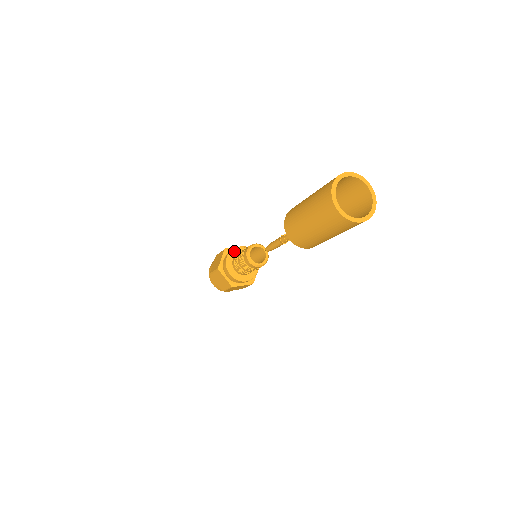
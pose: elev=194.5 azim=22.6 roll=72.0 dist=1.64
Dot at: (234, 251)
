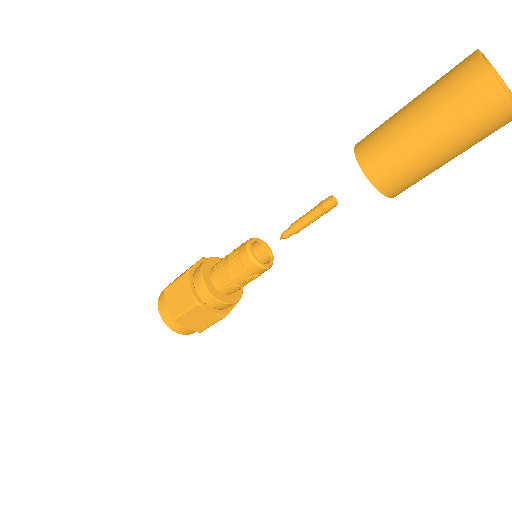
Dot at: (204, 268)
